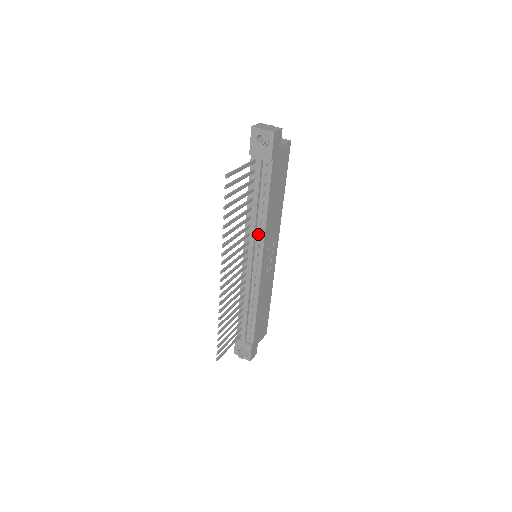
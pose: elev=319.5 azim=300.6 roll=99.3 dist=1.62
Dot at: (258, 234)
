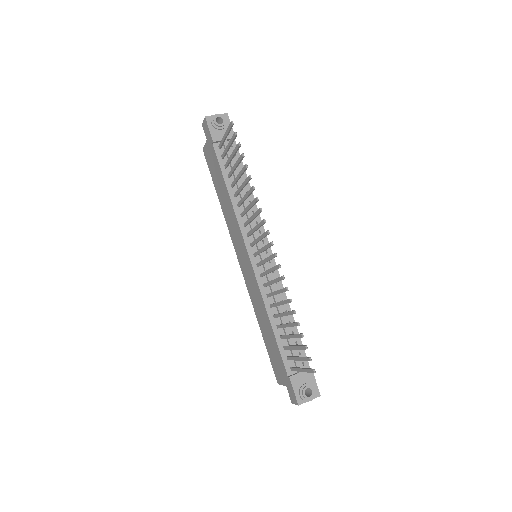
Dot at: occluded
